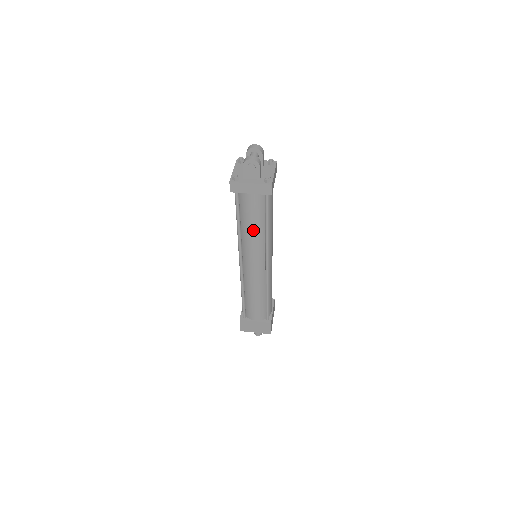
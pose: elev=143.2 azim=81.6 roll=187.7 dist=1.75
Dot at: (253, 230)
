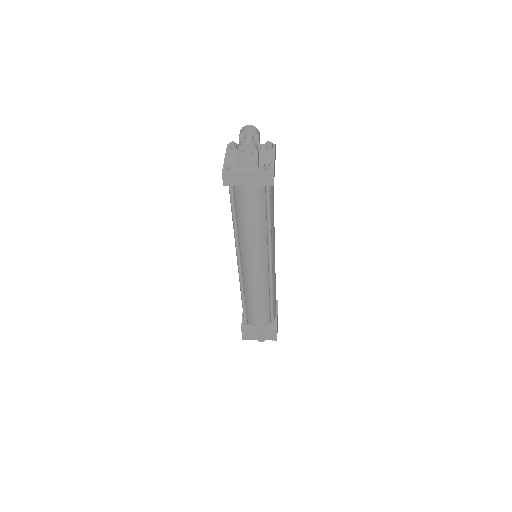
Dot at: (252, 228)
